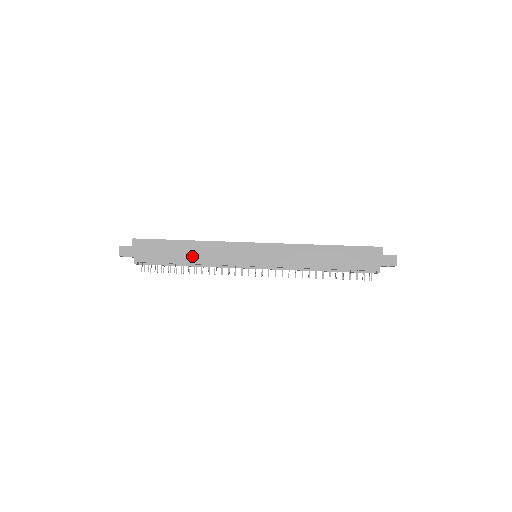
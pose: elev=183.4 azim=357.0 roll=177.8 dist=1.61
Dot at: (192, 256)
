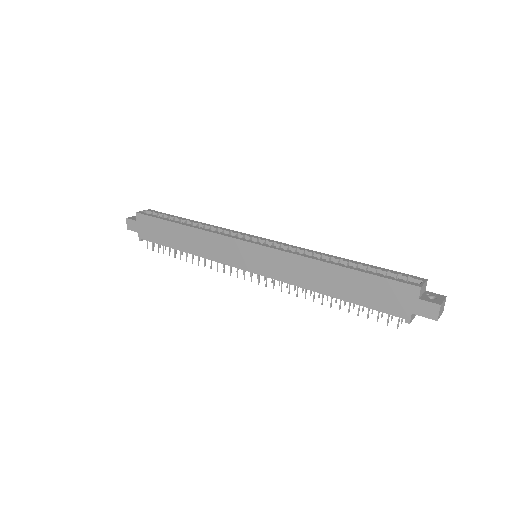
Dot at: (187, 244)
